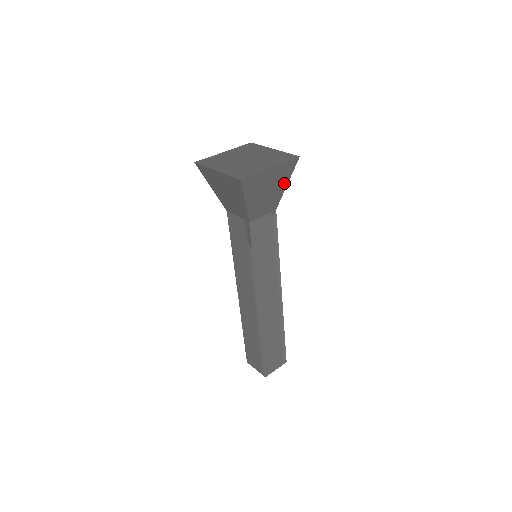
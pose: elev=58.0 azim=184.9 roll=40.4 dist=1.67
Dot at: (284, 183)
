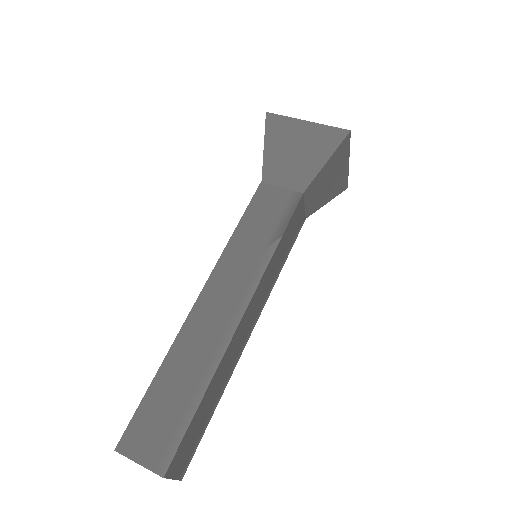
Dot at: (322, 157)
